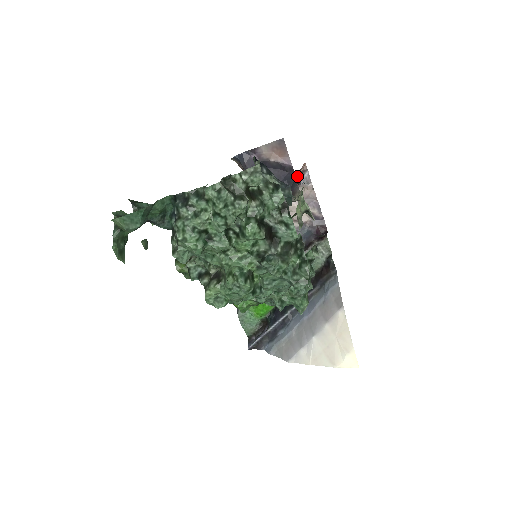
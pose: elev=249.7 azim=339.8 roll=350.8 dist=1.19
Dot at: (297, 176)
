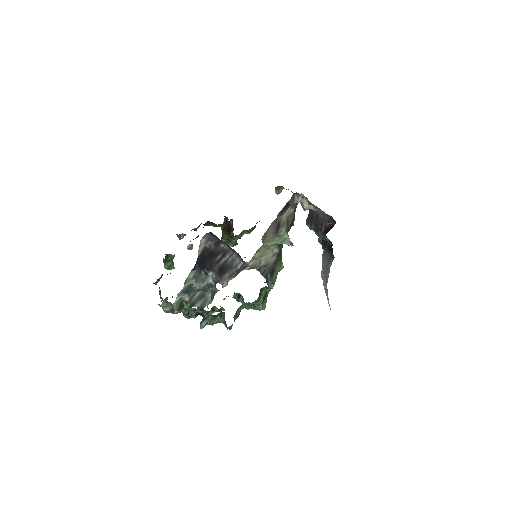
Dot at: (288, 202)
